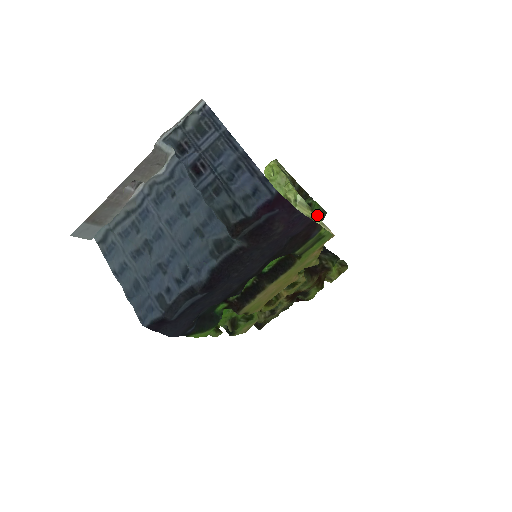
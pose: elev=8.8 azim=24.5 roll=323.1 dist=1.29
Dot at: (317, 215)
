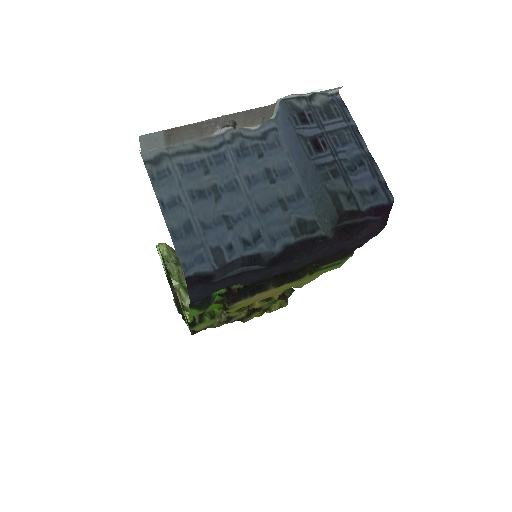
Dot at: occluded
